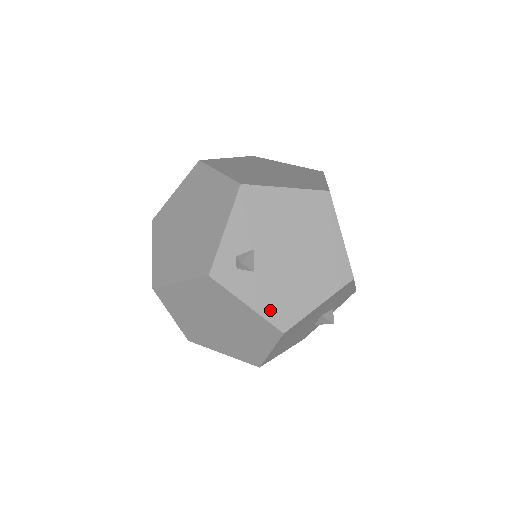
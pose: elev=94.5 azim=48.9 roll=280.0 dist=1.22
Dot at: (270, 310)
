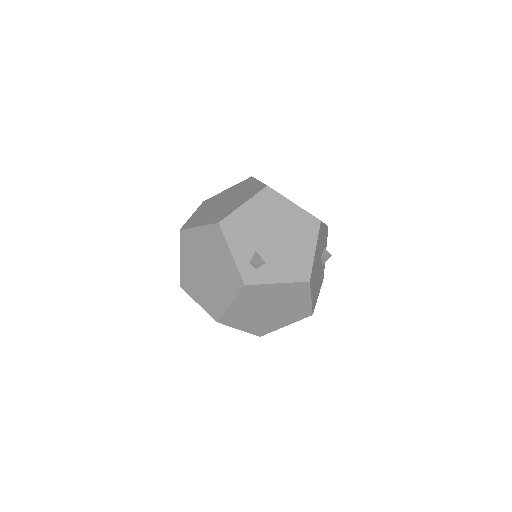
Dot at: (292, 276)
